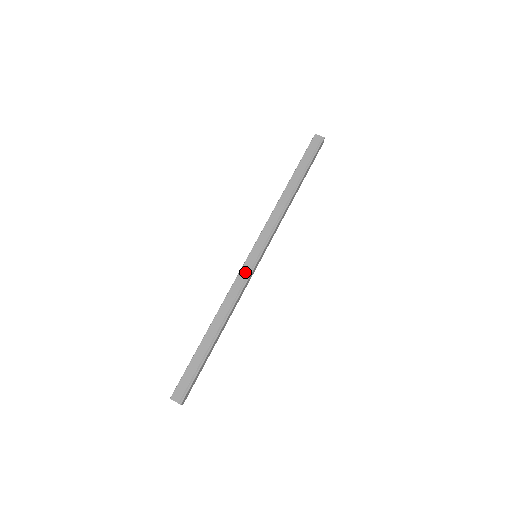
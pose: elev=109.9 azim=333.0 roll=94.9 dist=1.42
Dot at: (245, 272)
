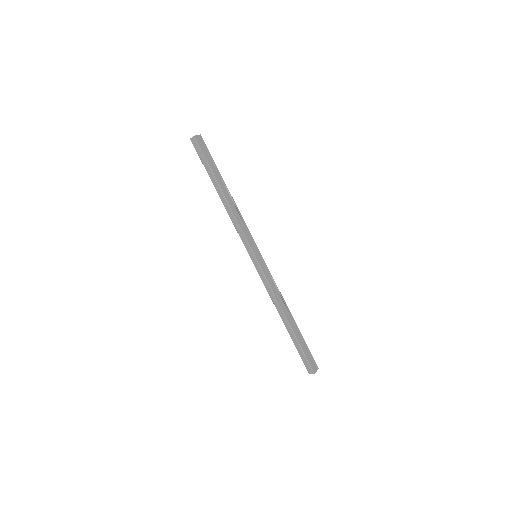
Dot at: (266, 271)
